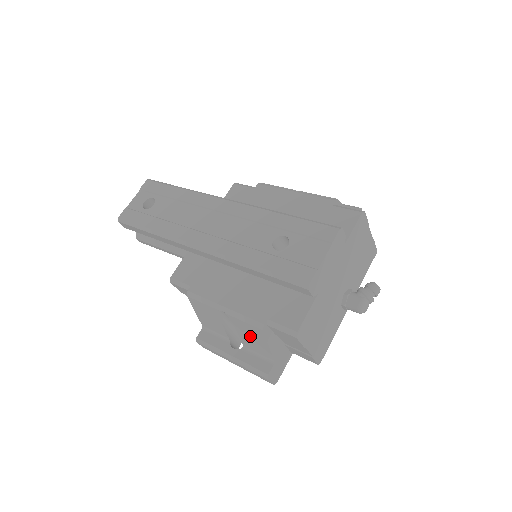
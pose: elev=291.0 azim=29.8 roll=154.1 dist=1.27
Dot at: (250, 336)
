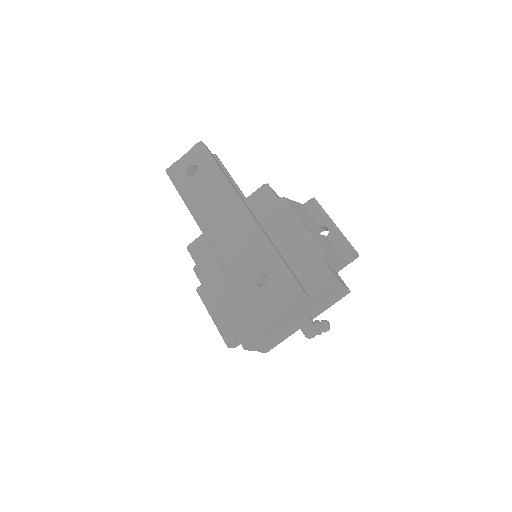
Dot at: occluded
